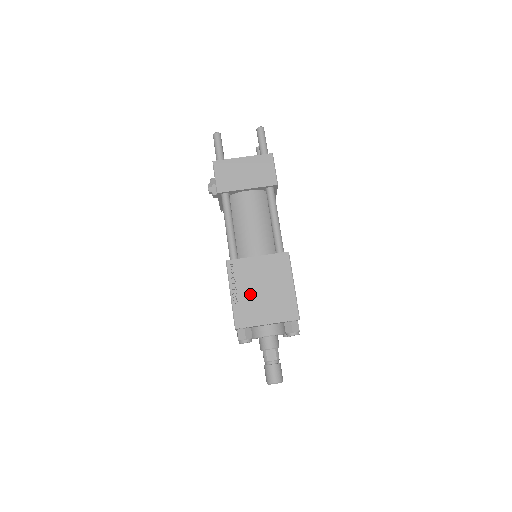
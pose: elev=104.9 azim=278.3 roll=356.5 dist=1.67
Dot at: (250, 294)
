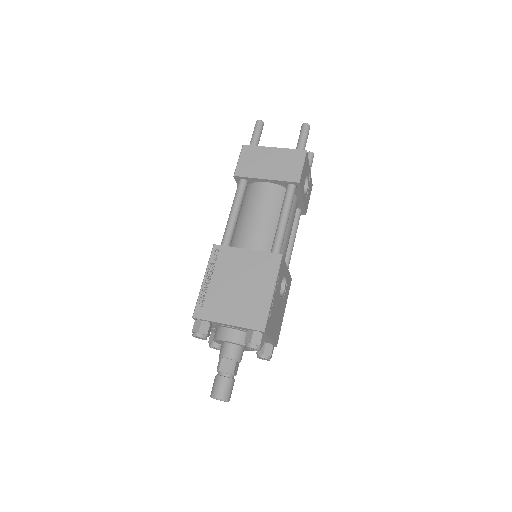
Dot at: (223, 286)
